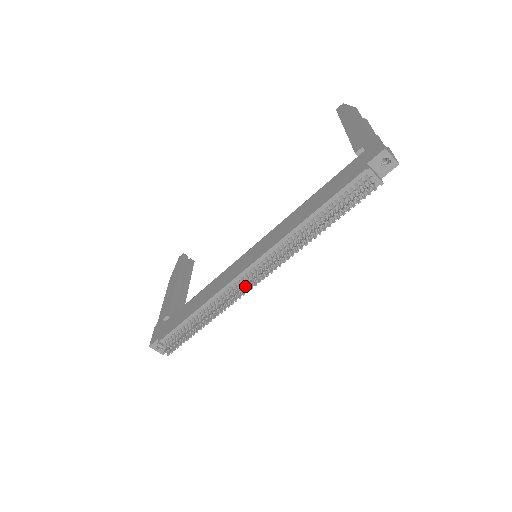
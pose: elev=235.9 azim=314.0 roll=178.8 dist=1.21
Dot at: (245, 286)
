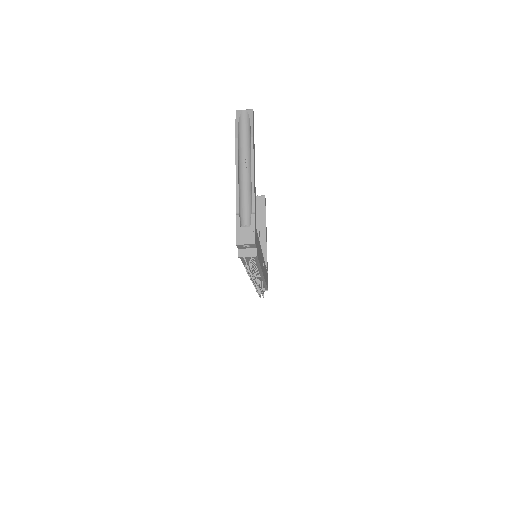
Dot at: (260, 279)
